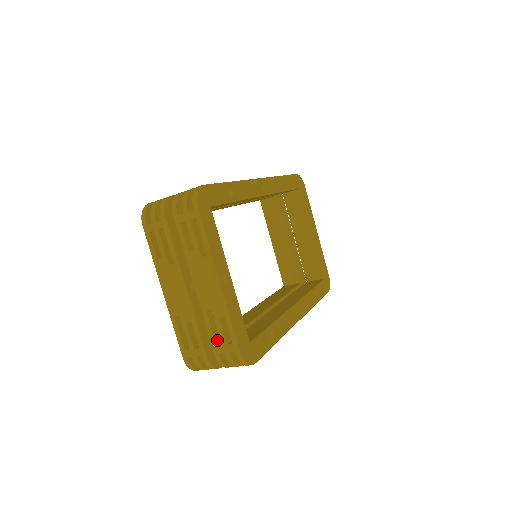
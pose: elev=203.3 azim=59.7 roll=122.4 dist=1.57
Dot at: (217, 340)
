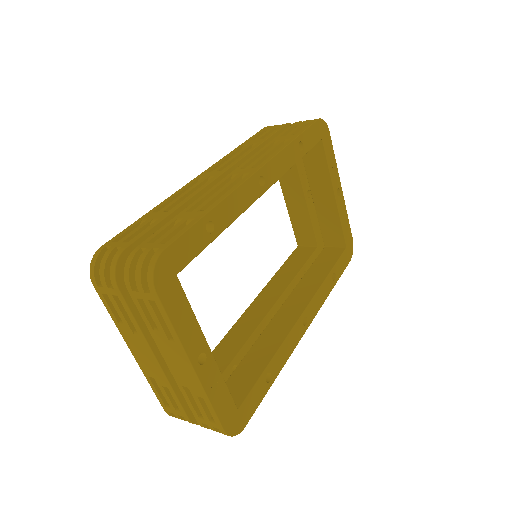
Dot at: occluded
